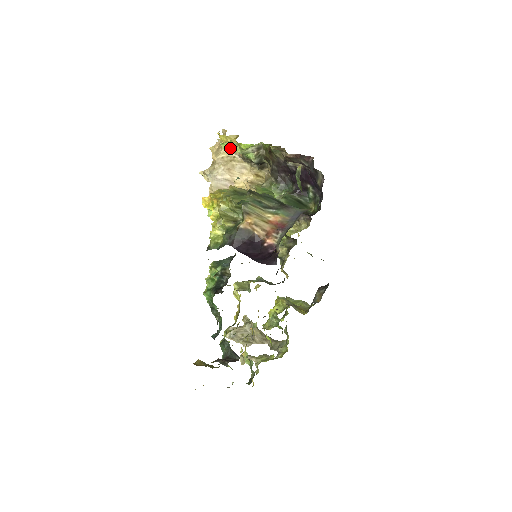
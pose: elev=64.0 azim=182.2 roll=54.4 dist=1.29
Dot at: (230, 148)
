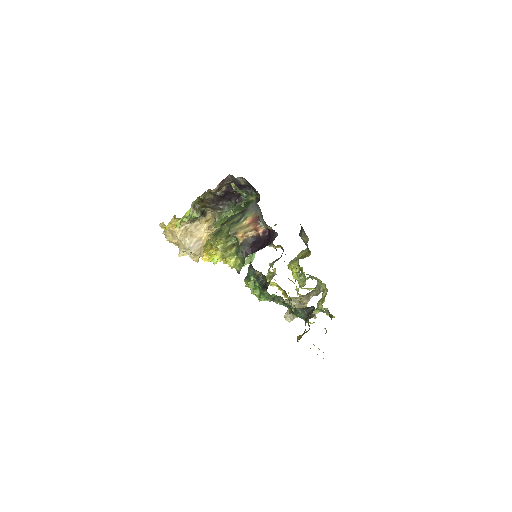
Dot at: occluded
